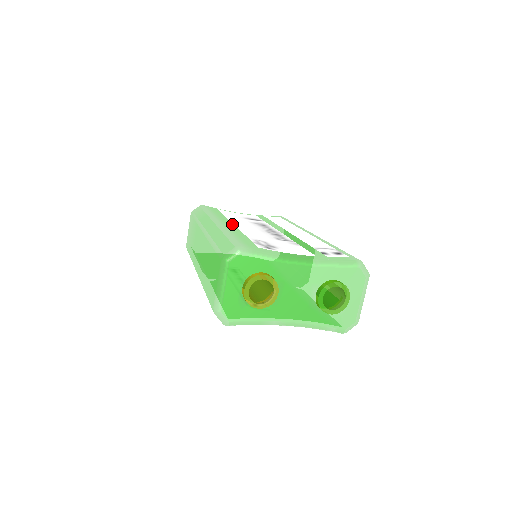
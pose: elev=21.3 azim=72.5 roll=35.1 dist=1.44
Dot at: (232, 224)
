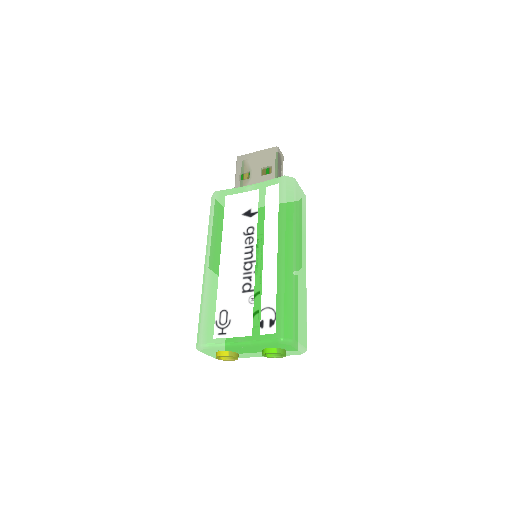
Dot at: (219, 262)
